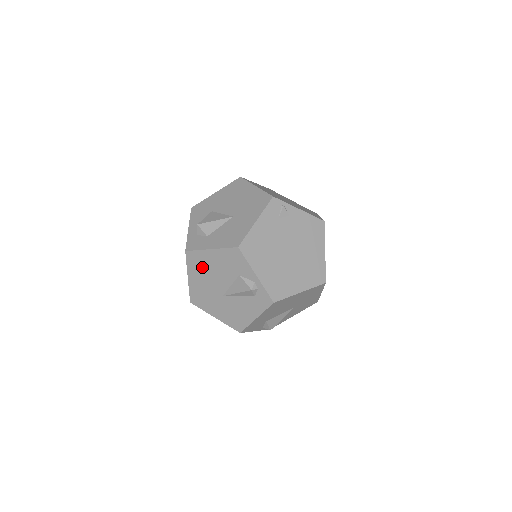
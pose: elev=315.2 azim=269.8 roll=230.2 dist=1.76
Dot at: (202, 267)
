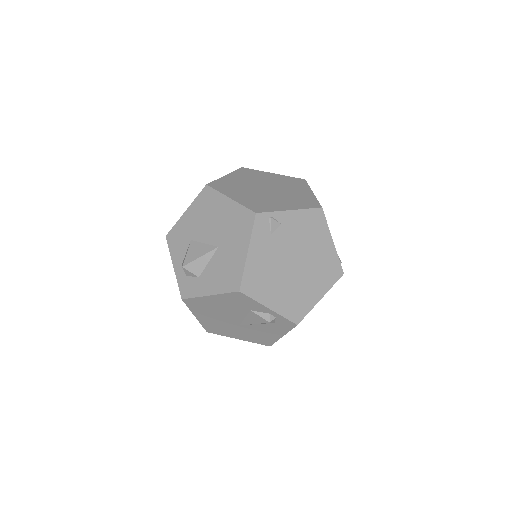
Dot at: (206, 308)
